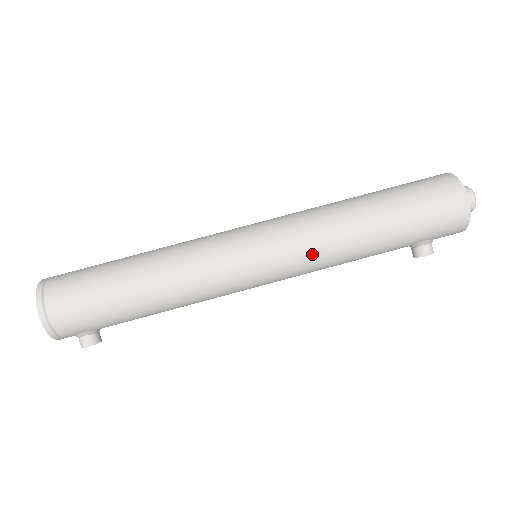
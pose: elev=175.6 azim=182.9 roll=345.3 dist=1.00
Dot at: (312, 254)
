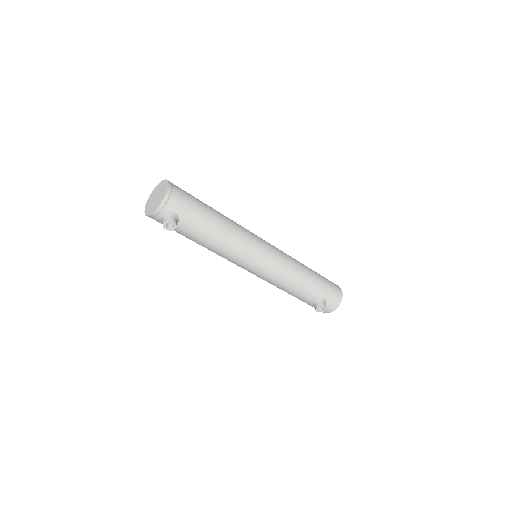
Dot at: (288, 263)
